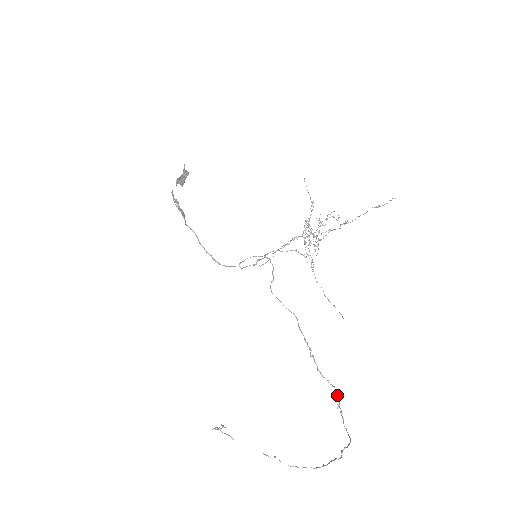
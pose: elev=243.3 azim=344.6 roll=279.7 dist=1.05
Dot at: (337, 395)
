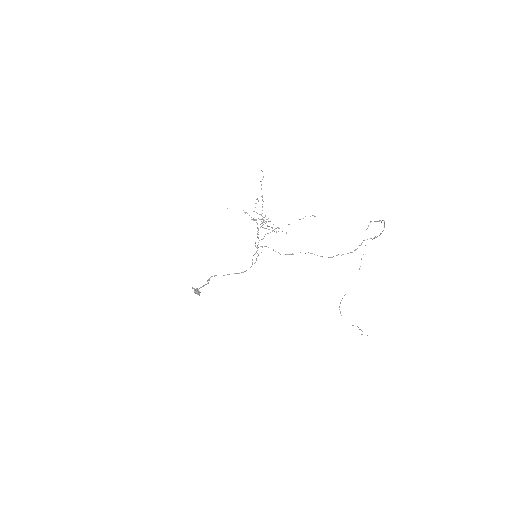
Dot at: occluded
